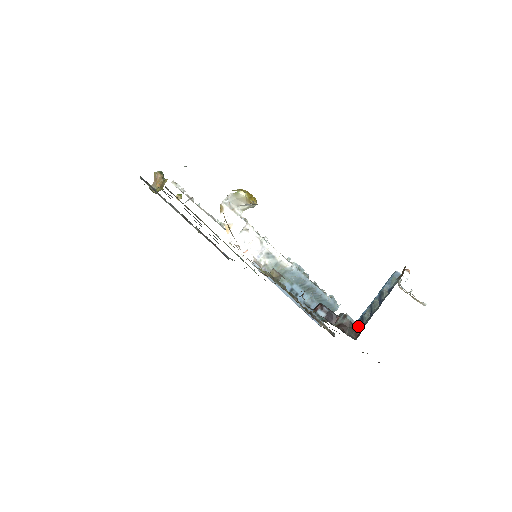
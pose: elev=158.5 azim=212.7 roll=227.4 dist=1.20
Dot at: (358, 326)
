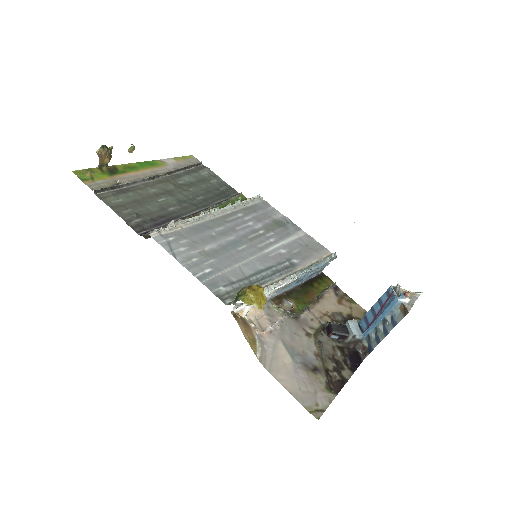
Dot at: (366, 343)
